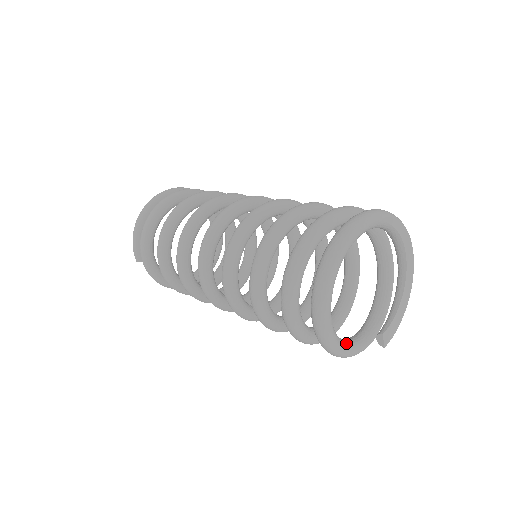
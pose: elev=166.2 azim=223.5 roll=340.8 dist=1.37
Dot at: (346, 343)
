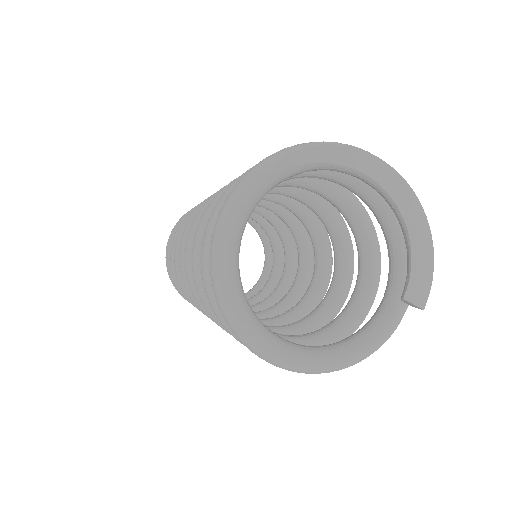
Dot at: (347, 346)
